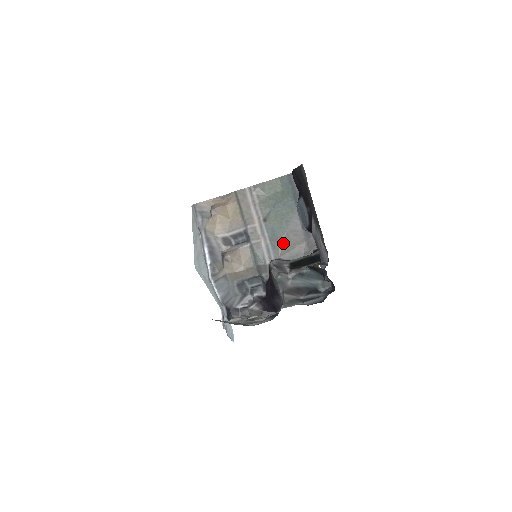
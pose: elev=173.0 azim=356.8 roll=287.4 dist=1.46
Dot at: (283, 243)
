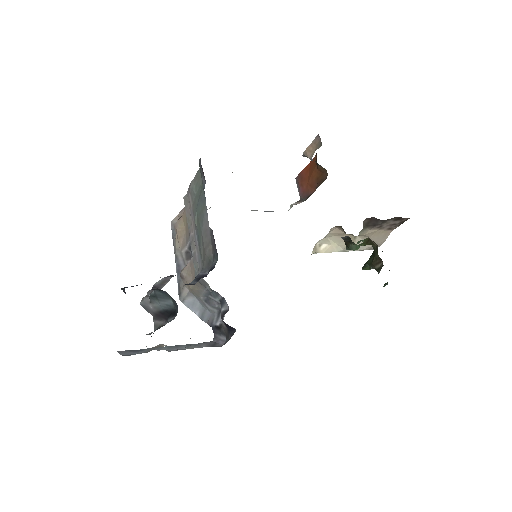
Dot at: (202, 249)
